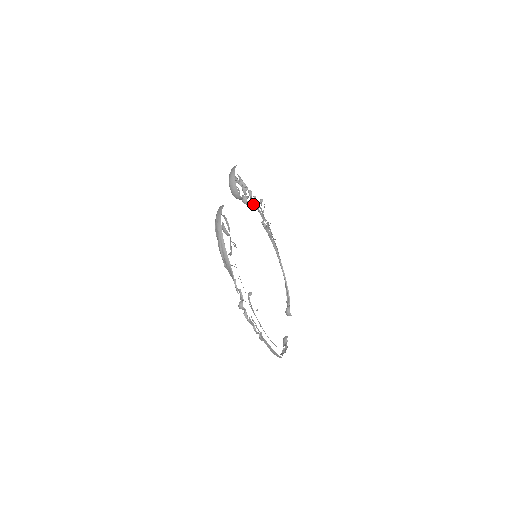
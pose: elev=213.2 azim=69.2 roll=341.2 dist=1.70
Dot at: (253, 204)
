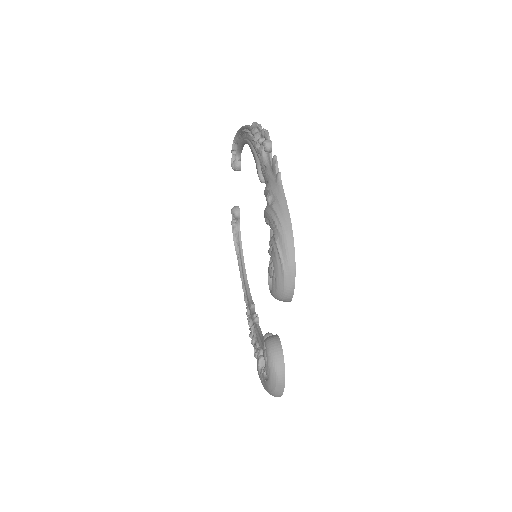
Dot at: occluded
